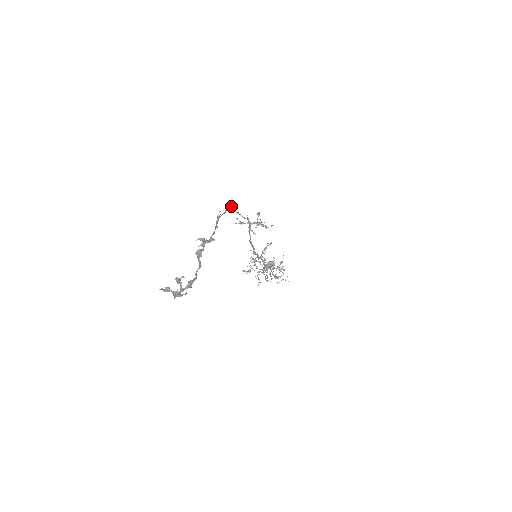
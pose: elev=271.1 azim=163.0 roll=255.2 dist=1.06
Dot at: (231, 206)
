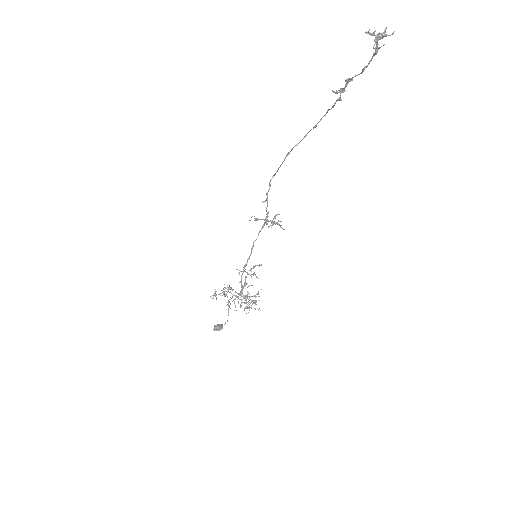
Dot at: (270, 184)
